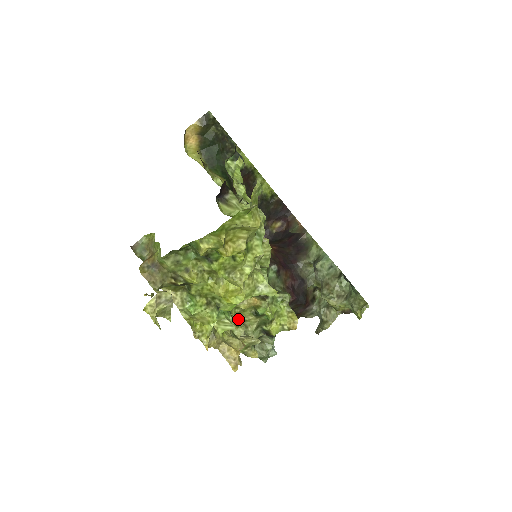
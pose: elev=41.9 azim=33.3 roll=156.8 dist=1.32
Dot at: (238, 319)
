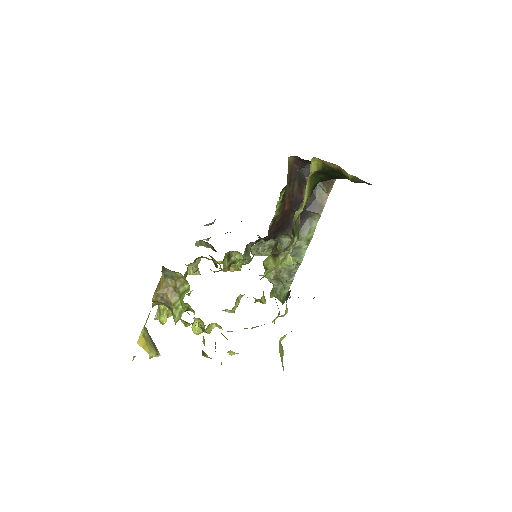
Dot at: (201, 257)
